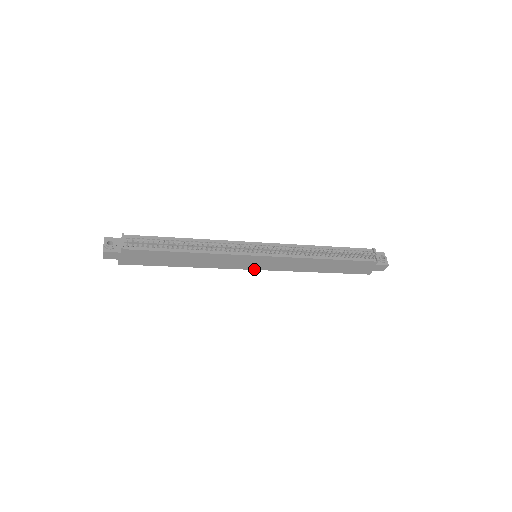
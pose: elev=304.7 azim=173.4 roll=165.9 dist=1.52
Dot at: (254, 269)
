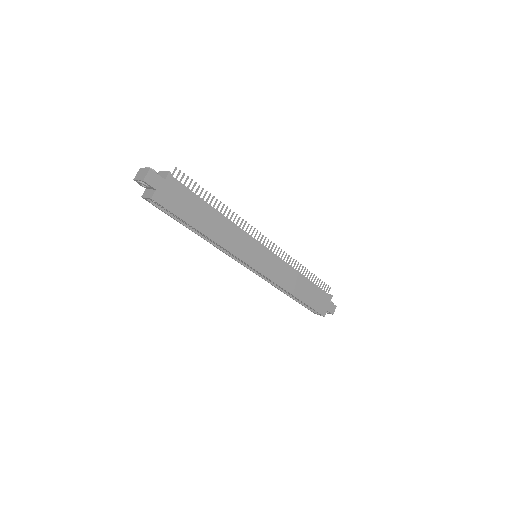
Dot at: (255, 269)
